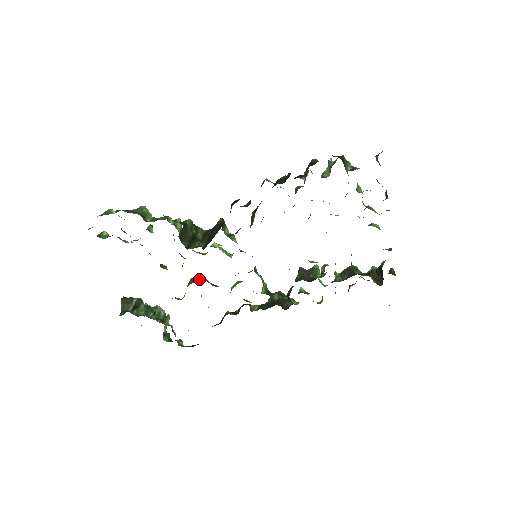
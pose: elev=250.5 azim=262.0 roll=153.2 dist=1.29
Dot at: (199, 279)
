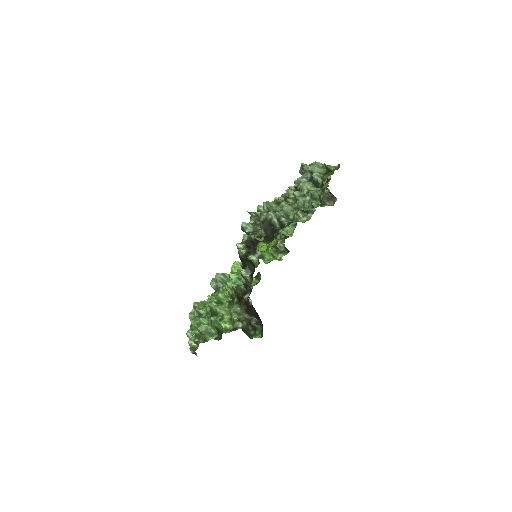
Dot at: occluded
